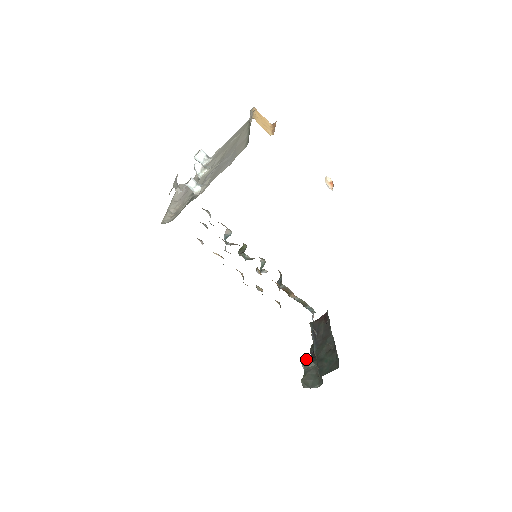
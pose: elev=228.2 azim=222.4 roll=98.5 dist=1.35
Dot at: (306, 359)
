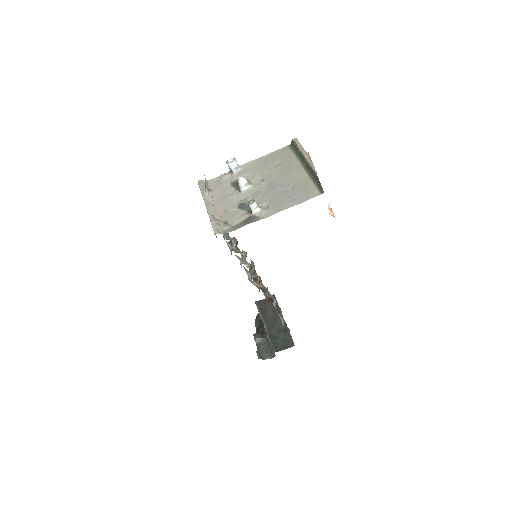
Dot at: (258, 334)
